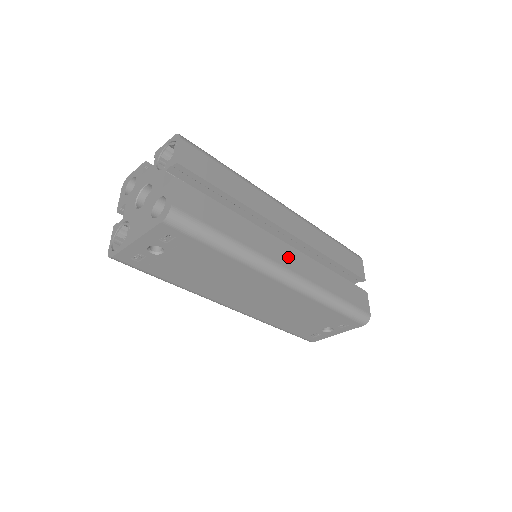
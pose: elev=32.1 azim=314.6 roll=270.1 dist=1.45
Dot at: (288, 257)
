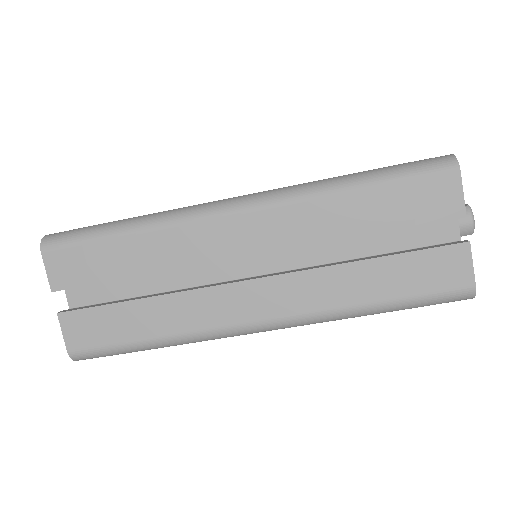
Dot at: (250, 302)
